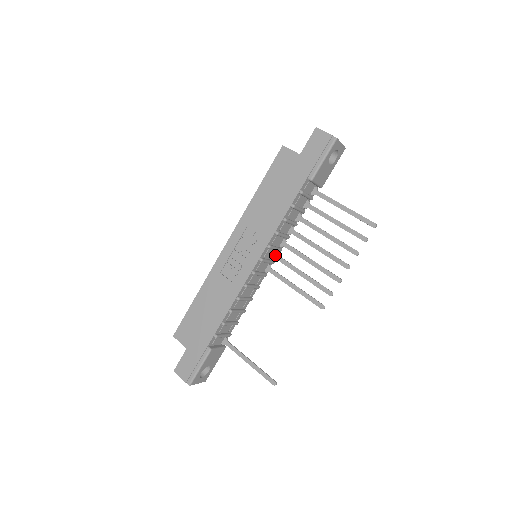
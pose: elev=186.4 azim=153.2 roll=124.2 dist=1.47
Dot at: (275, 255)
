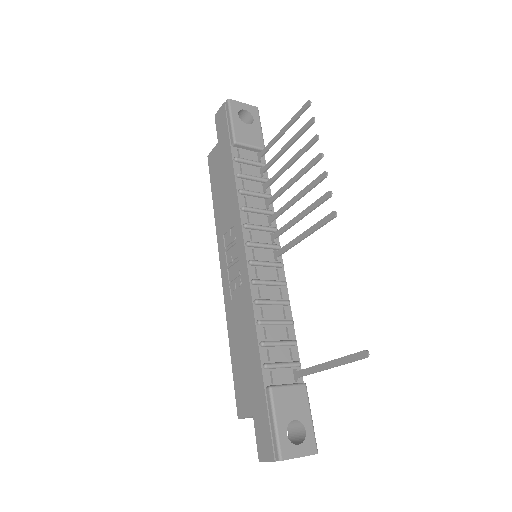
Dot at: (271, 237)
